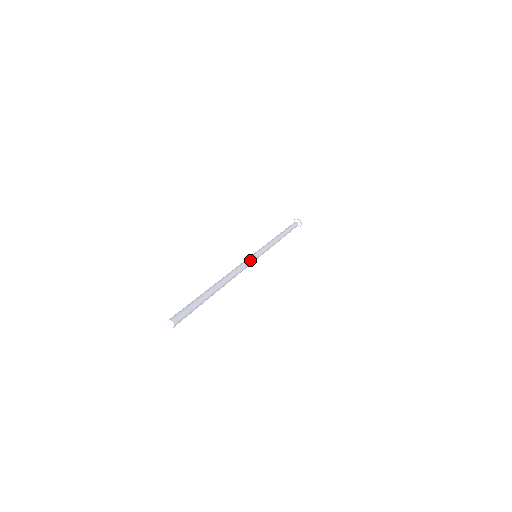
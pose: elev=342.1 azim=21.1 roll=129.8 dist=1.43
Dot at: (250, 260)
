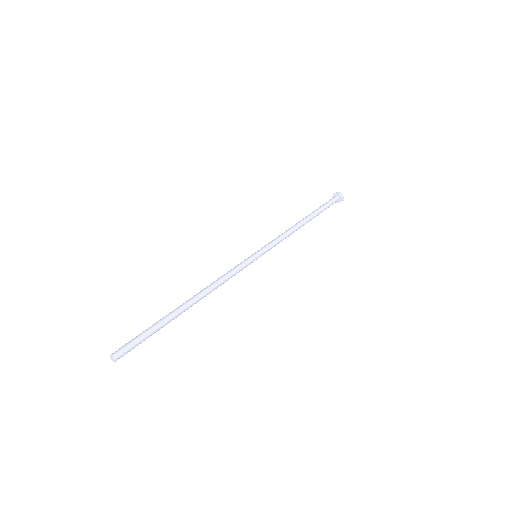
Dot at: (244, 267)
